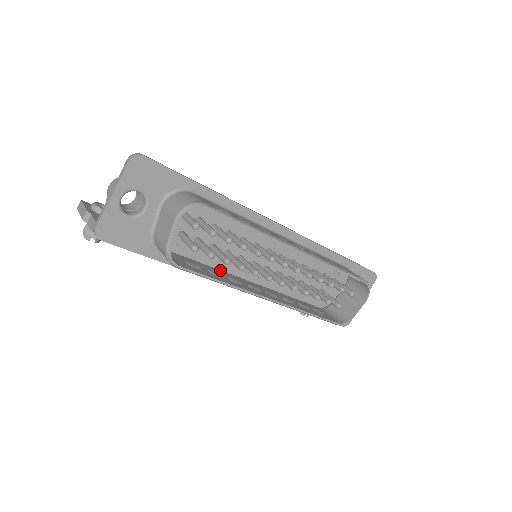
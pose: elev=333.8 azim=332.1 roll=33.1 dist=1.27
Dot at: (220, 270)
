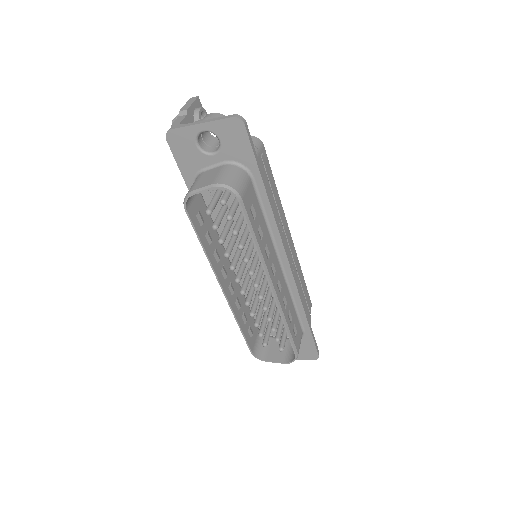
Dot at: occluded
